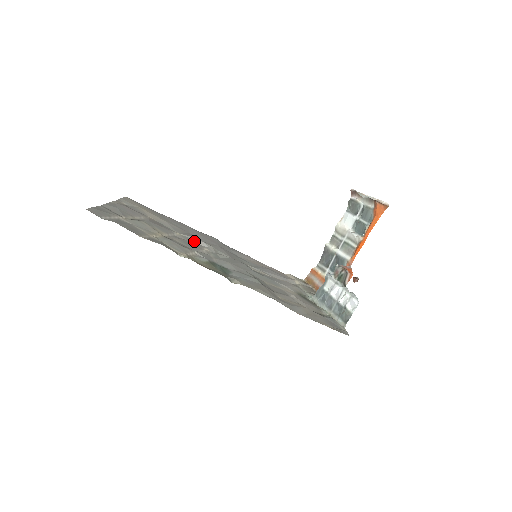
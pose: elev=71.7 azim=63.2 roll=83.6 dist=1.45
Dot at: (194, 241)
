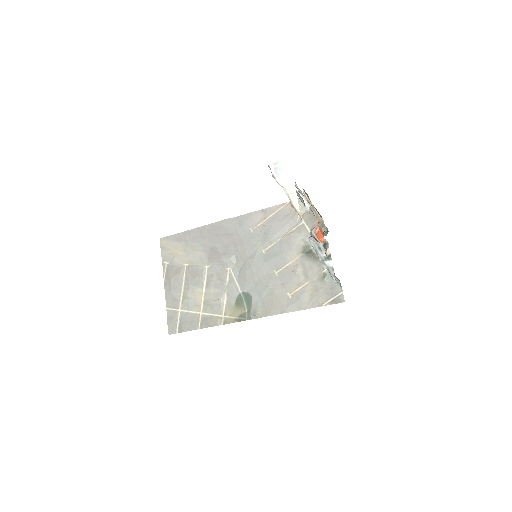
Dot at: (218, 265)
